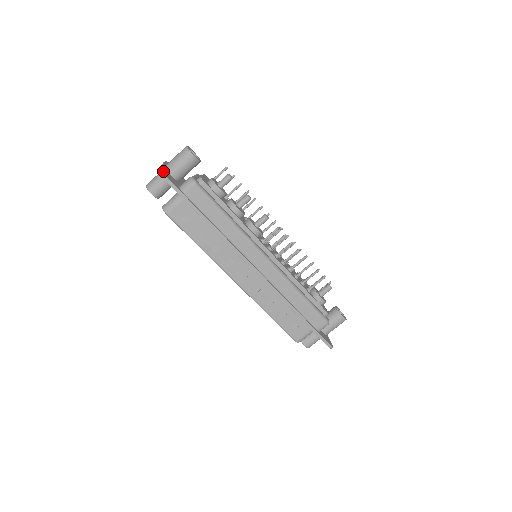
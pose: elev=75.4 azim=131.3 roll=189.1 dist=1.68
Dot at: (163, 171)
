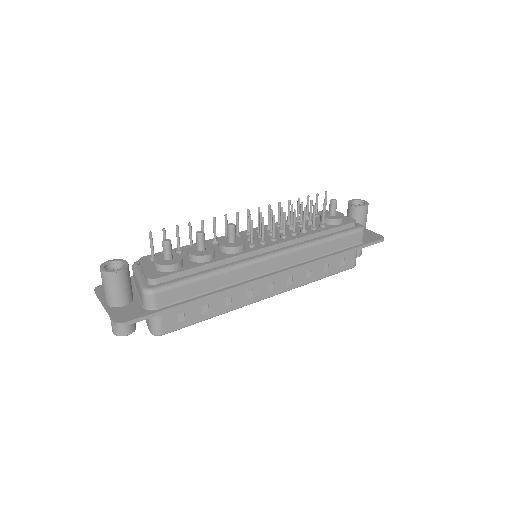
Dot at: (117, 319)
